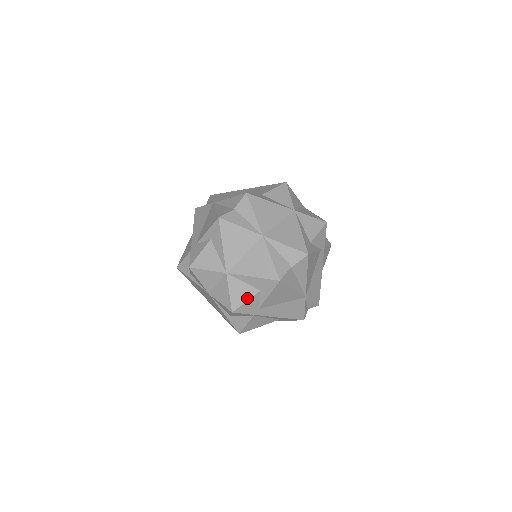
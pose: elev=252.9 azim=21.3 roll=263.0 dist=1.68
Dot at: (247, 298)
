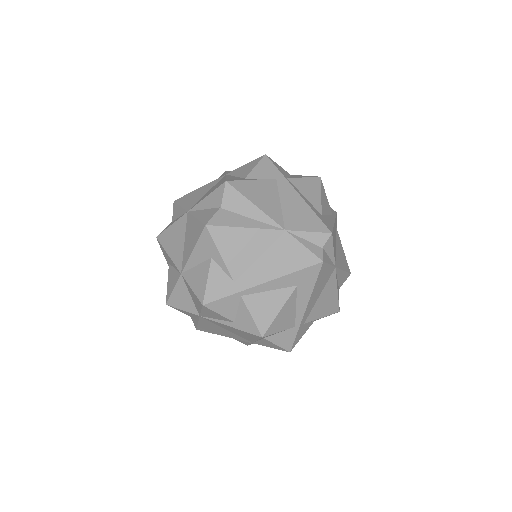
Dot at: (206, 277)
